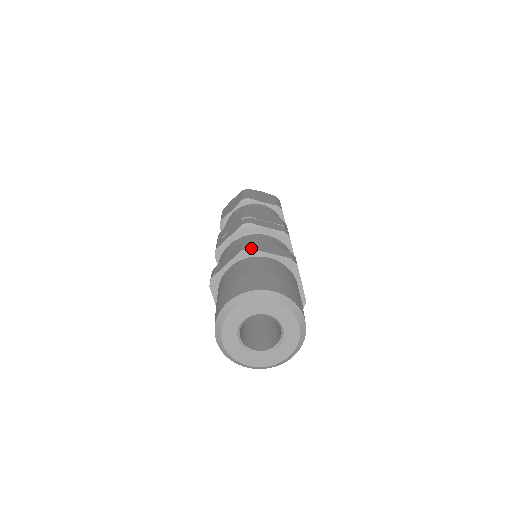
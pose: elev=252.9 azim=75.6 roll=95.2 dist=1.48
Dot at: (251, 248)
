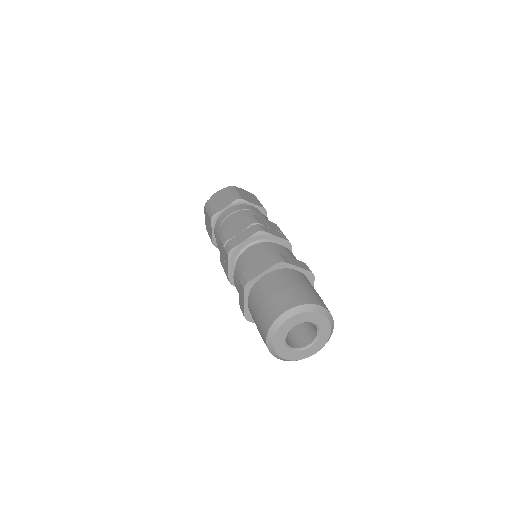
Dot at: (247, 282)
